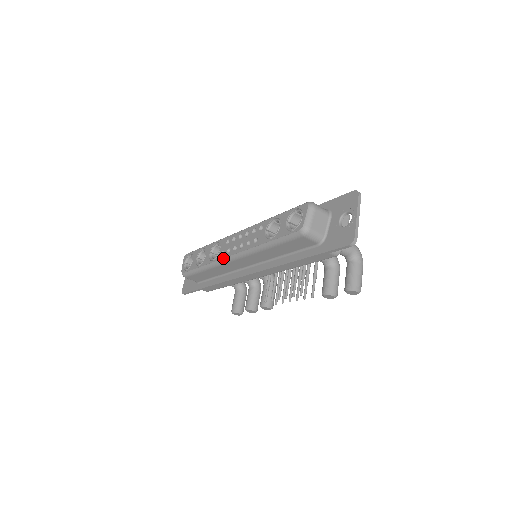
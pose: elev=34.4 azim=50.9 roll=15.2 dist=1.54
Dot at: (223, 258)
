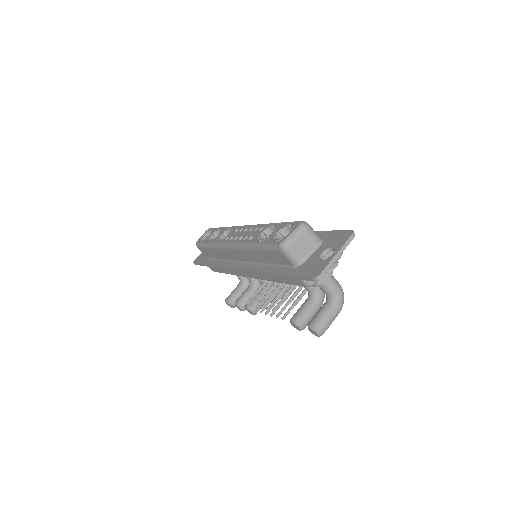
Dot at: (224, 243)
